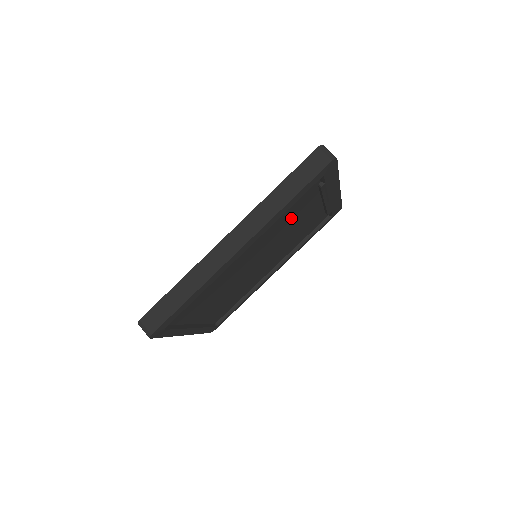
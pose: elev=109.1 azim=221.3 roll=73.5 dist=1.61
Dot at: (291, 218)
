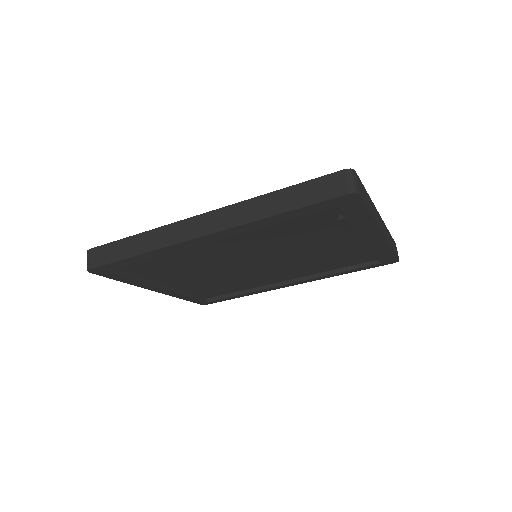
Dot at: (298, 236)
